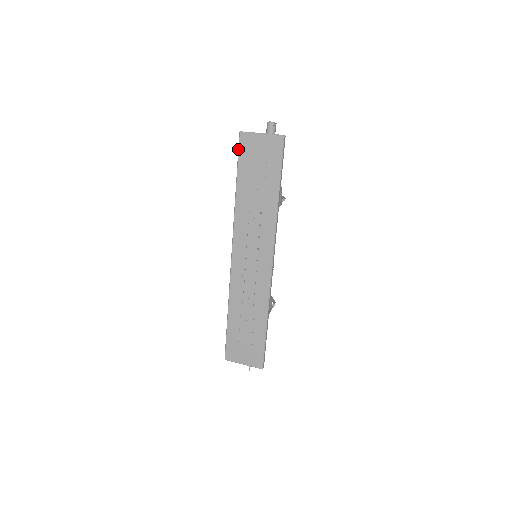
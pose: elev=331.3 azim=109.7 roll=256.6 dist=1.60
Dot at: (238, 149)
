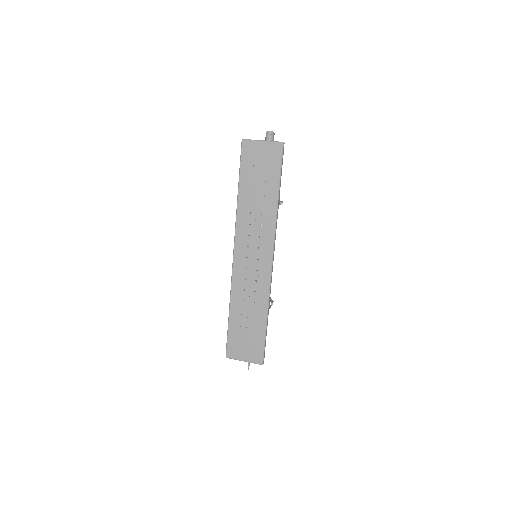
Dot at: (240, 155)
